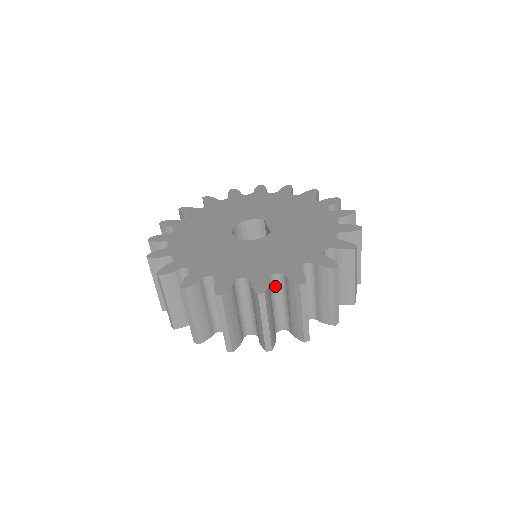
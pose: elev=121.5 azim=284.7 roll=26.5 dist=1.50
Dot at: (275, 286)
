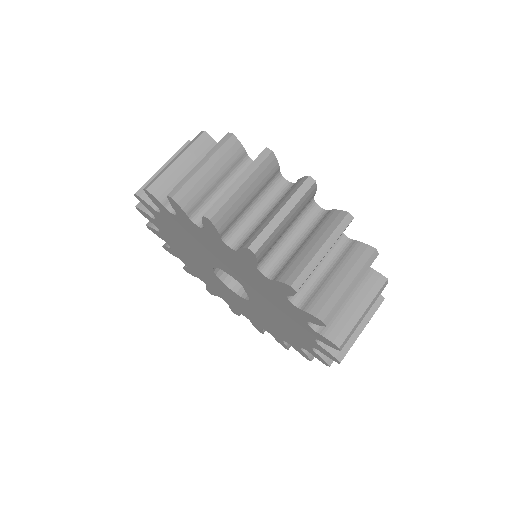
Dot at: occluded
